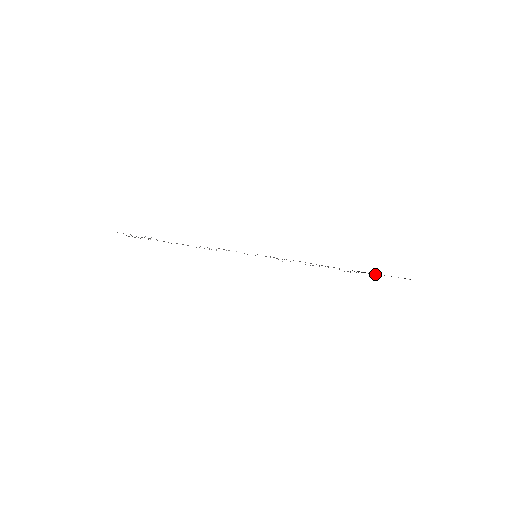
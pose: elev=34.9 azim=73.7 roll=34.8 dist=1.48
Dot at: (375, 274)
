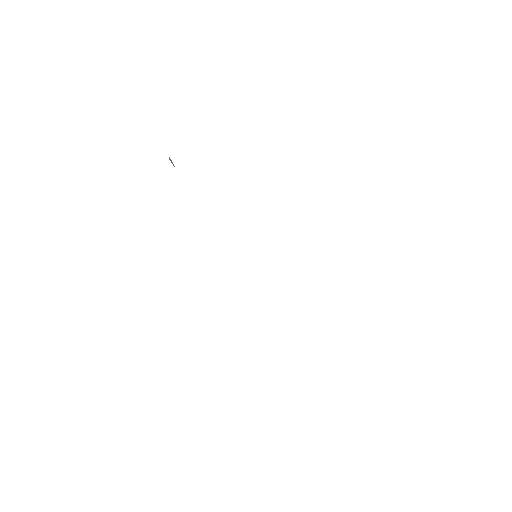
Dot at: occluded
